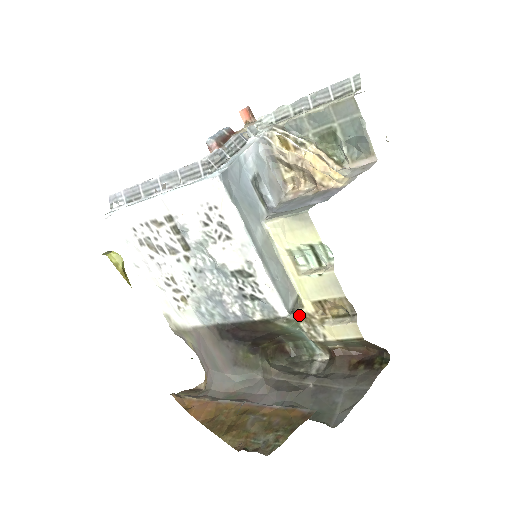
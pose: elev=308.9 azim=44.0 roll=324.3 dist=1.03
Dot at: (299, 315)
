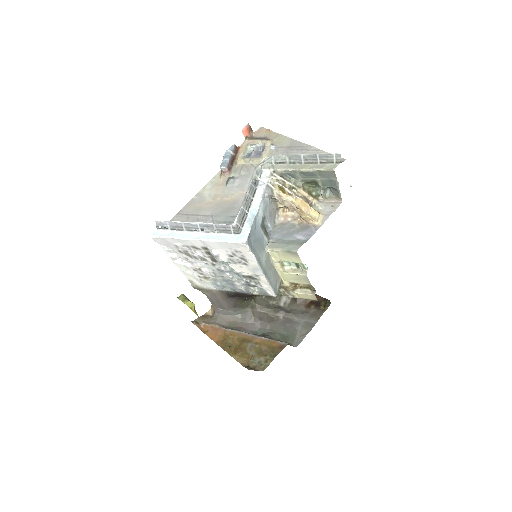
Dot at: (280, 287)
